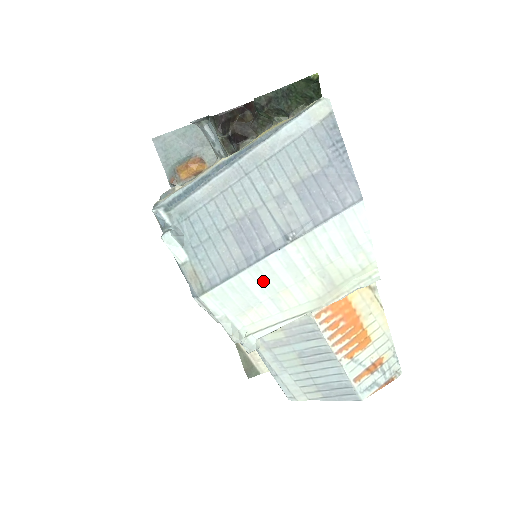
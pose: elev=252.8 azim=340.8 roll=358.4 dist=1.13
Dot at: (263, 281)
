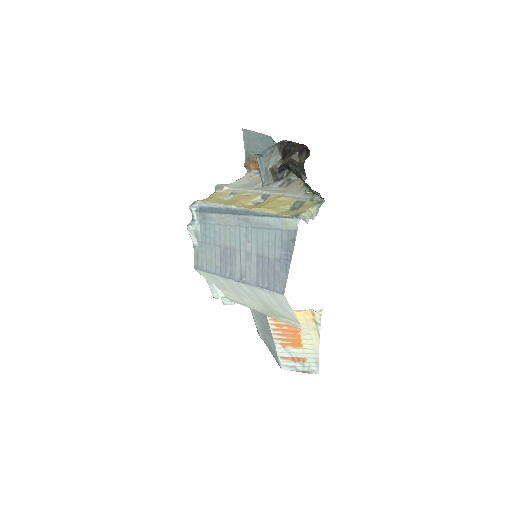
Dot at: (229, 285)
